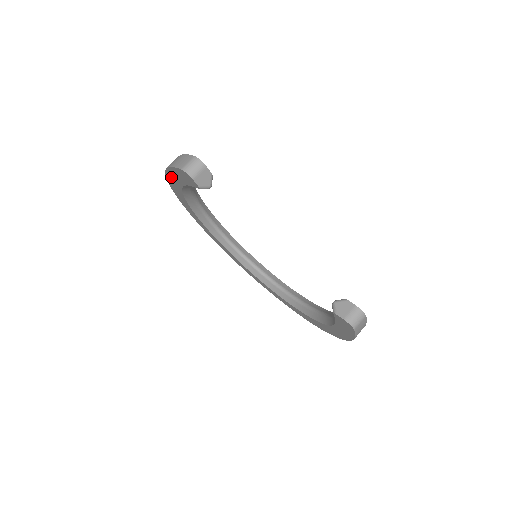
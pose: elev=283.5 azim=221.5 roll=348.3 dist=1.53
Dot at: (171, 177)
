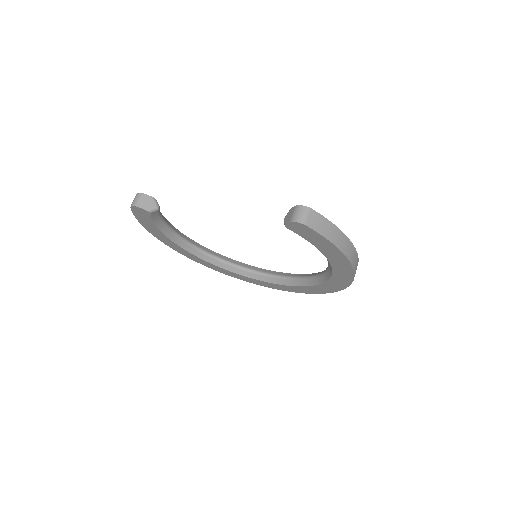
Dot at: (153, 232)
